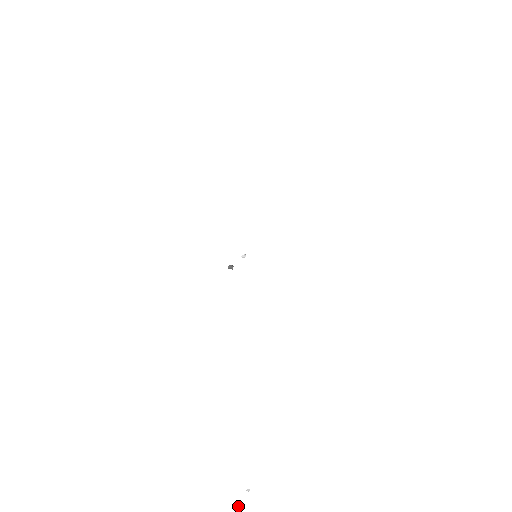
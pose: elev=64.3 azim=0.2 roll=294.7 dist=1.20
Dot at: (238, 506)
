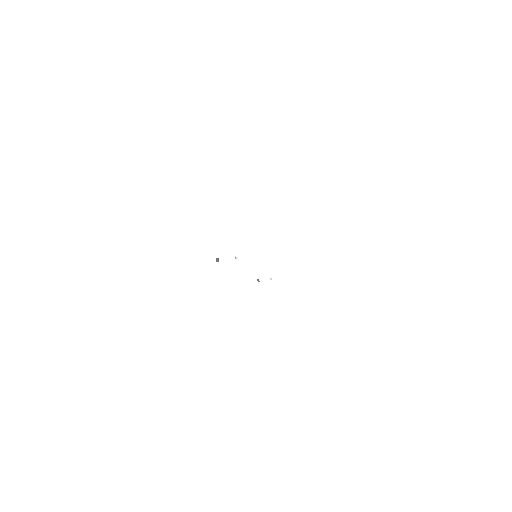
Dot at: (258, 280)
